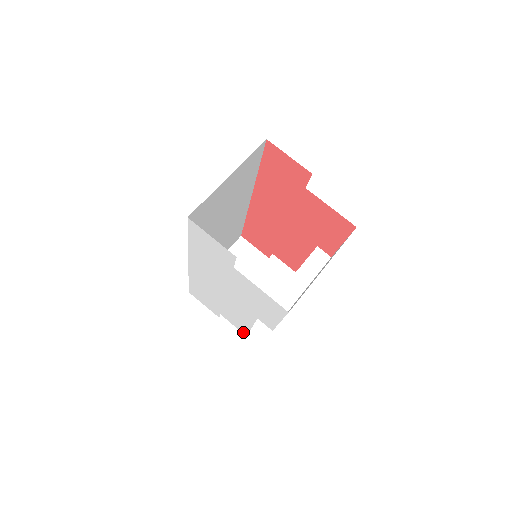
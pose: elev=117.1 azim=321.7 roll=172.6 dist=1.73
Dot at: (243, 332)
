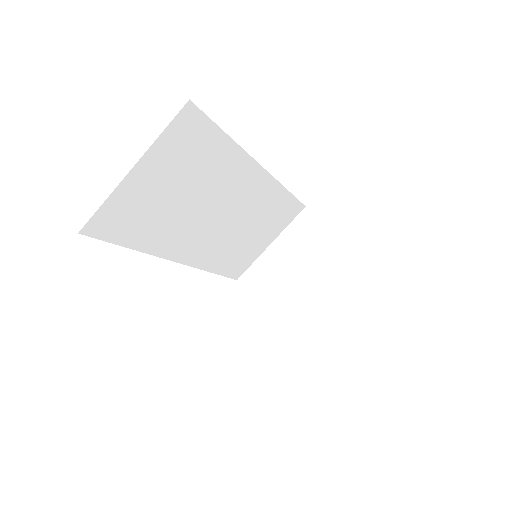
Dot at: occluded
